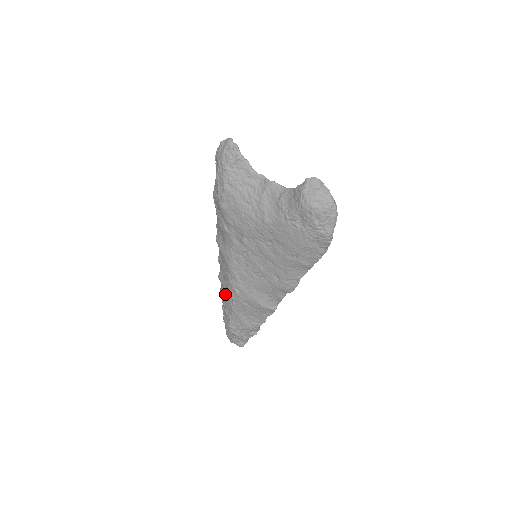
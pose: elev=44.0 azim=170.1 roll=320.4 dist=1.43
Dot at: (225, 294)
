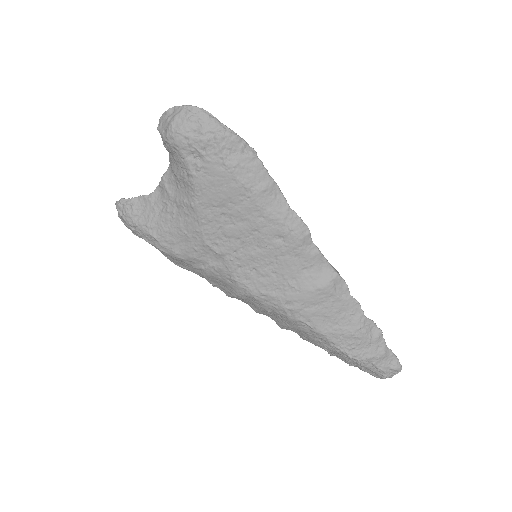
Dot at: (299, 331)
